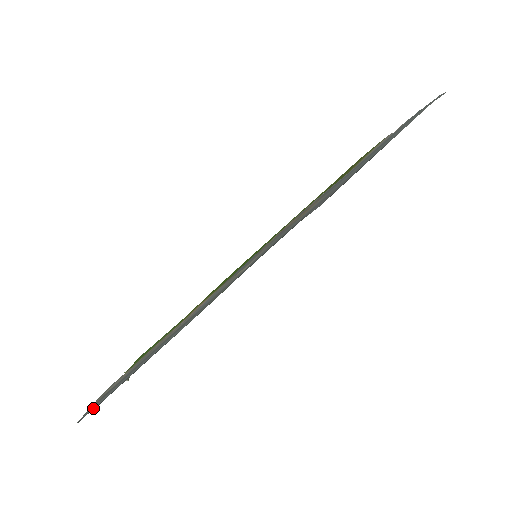
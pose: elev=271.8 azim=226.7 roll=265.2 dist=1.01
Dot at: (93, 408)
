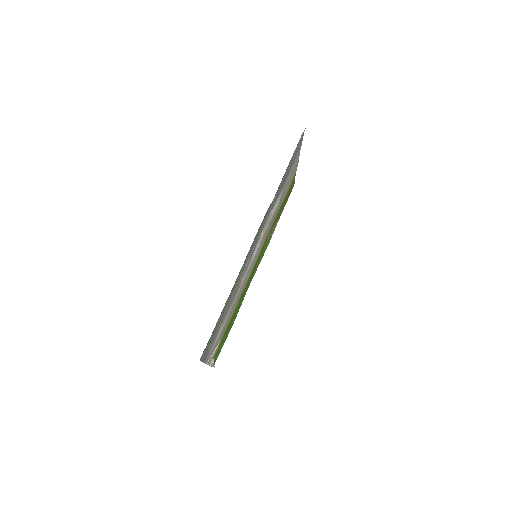
Dot at: (205, 348)
